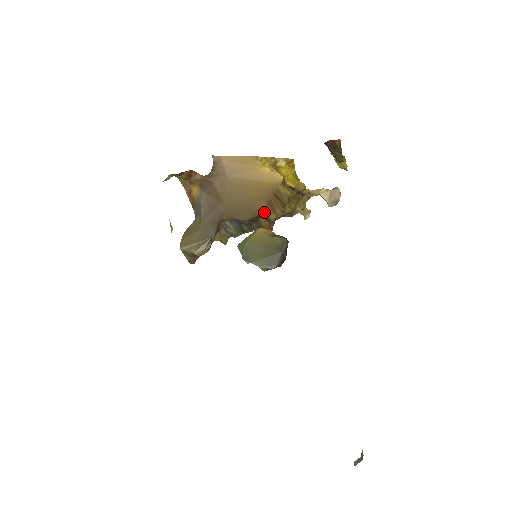
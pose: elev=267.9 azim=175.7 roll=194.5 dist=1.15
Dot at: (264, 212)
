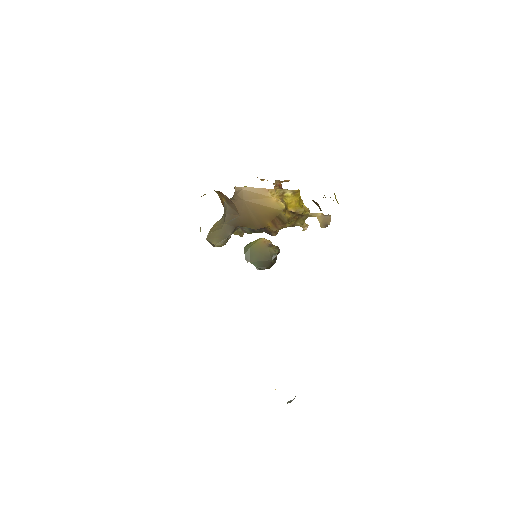
Dot at: (268, 226)
